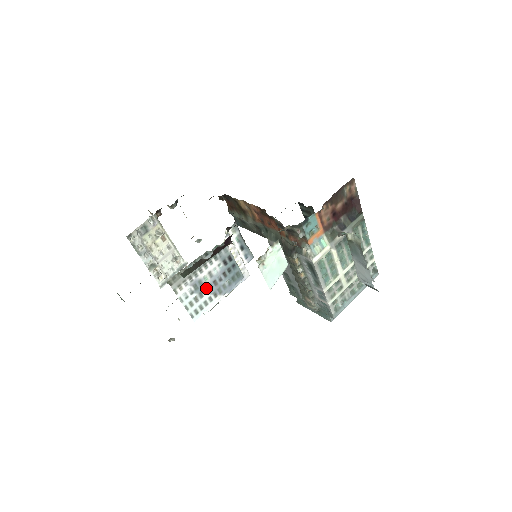
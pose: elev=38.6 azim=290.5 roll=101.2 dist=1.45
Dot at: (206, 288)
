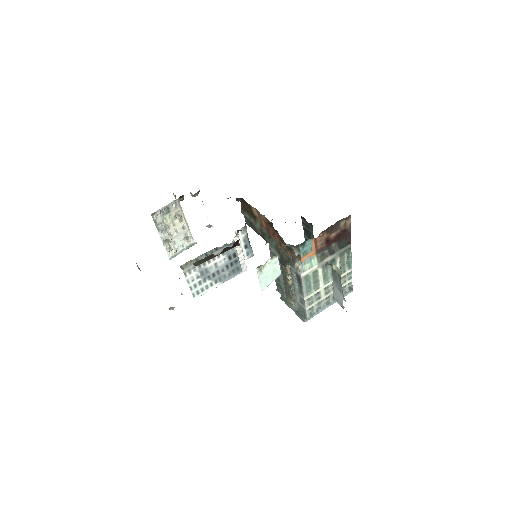
Dot at: (210, 275)
